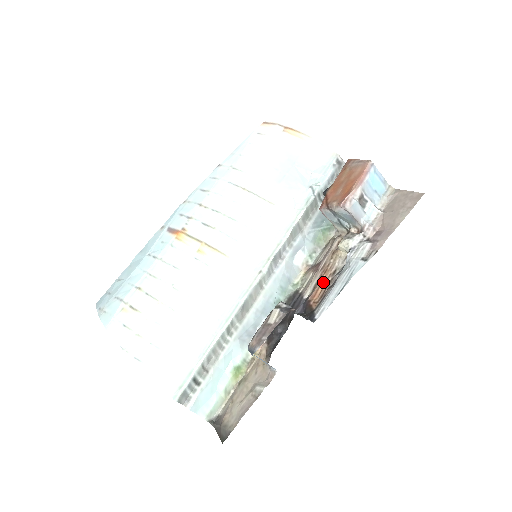
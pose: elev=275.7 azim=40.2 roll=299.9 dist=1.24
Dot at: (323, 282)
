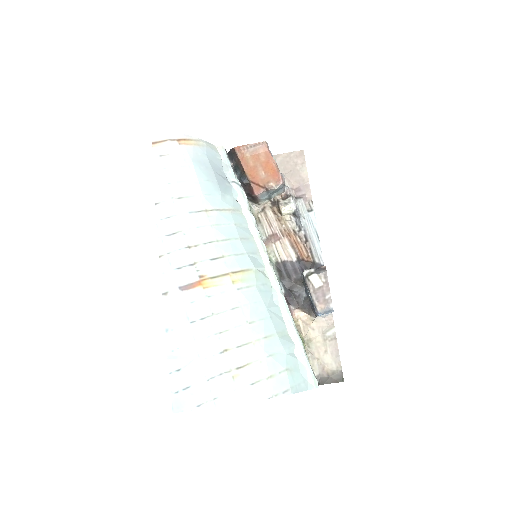
Dot at: (296, 242)
